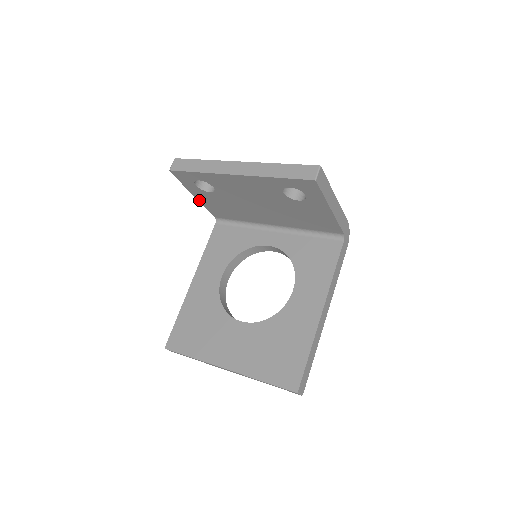
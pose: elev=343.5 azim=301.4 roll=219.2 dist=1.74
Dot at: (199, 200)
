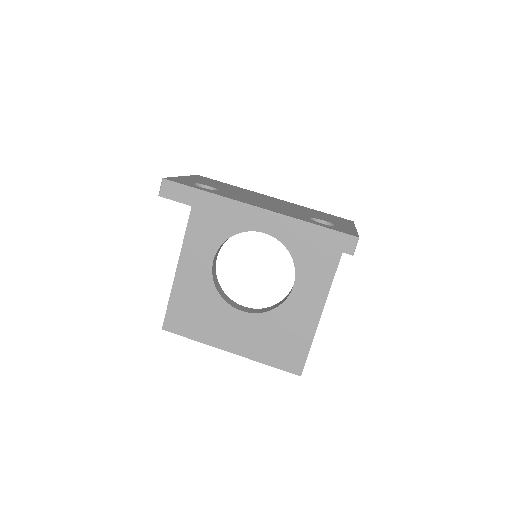
Dot at: occluded
